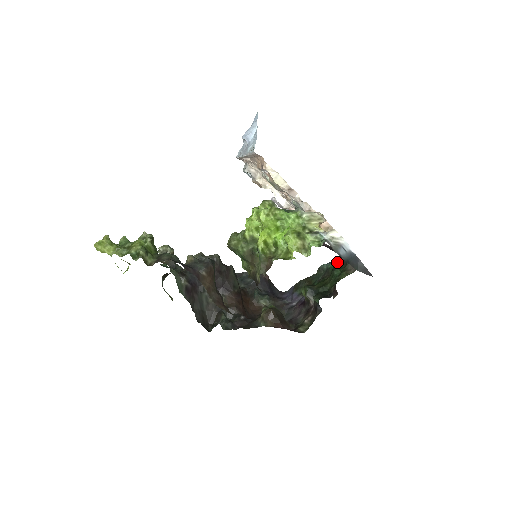
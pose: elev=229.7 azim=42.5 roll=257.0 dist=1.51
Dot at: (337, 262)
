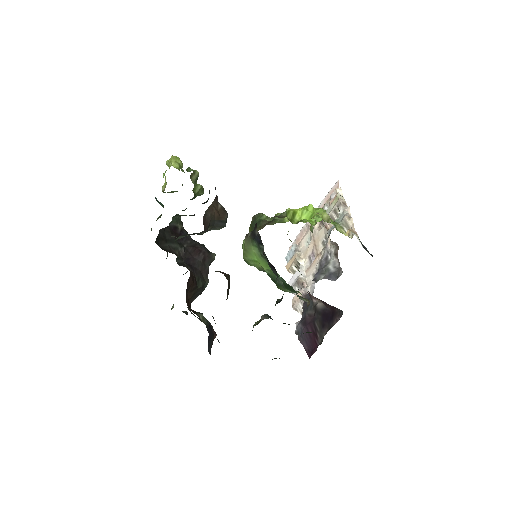
Dot at: occluded
